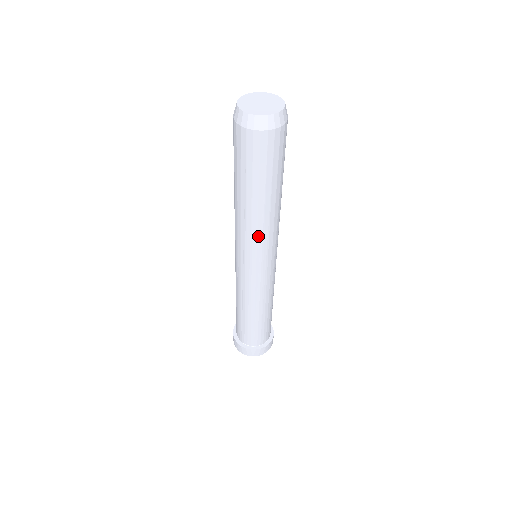
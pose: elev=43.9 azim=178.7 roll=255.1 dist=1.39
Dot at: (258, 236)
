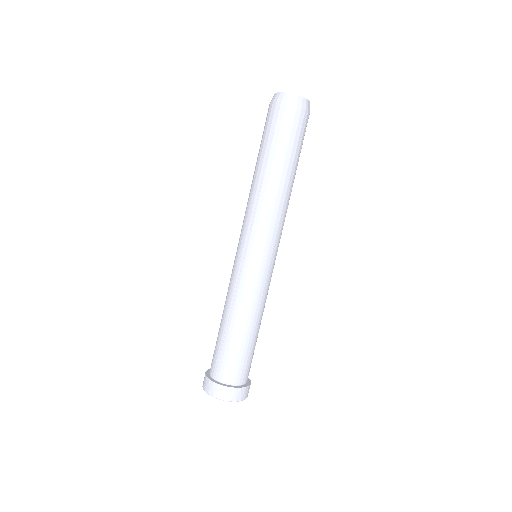
Dot at: (268, 212)
